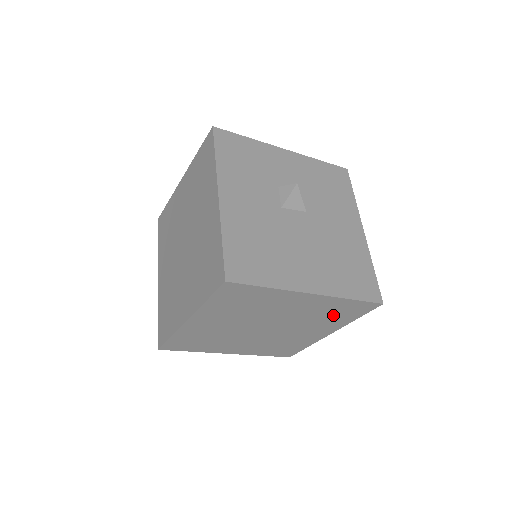
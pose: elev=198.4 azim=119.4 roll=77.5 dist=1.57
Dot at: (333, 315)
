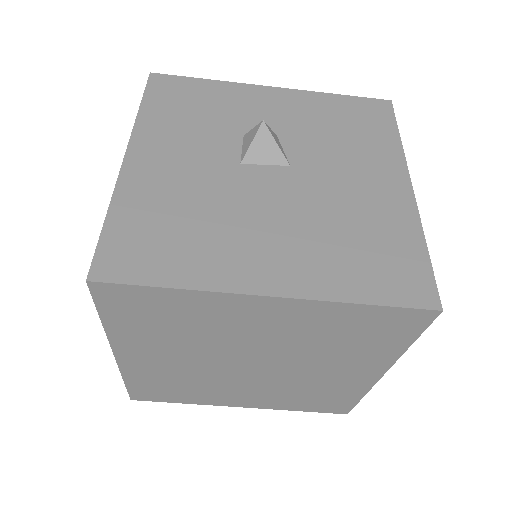
Dot at: (354, 339)
